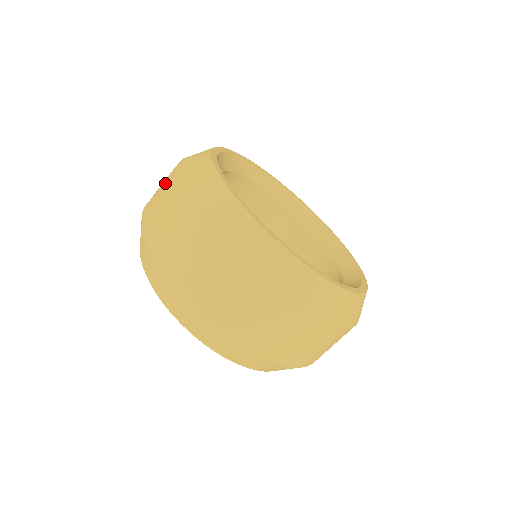
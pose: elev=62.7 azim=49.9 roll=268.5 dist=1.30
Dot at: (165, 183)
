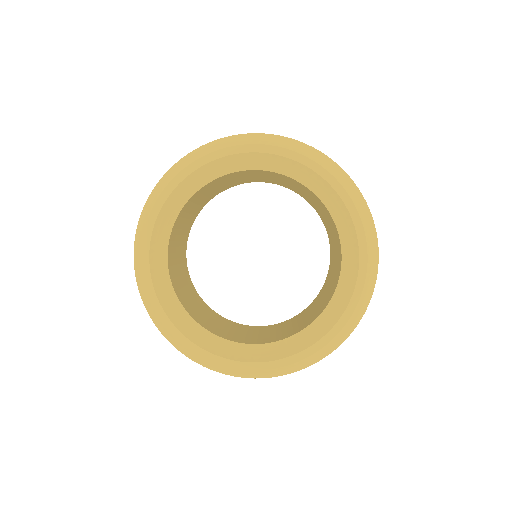
Dot at: occluded
